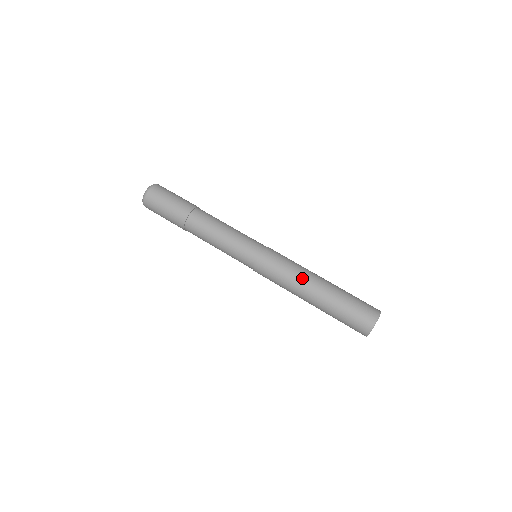
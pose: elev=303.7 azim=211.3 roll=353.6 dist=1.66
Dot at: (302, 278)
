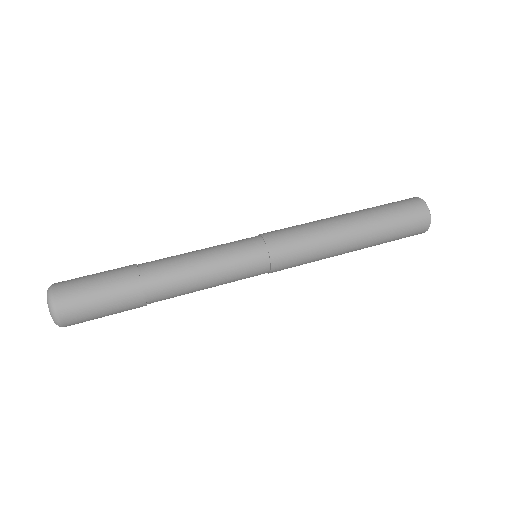
Dot at: (334, 248)
